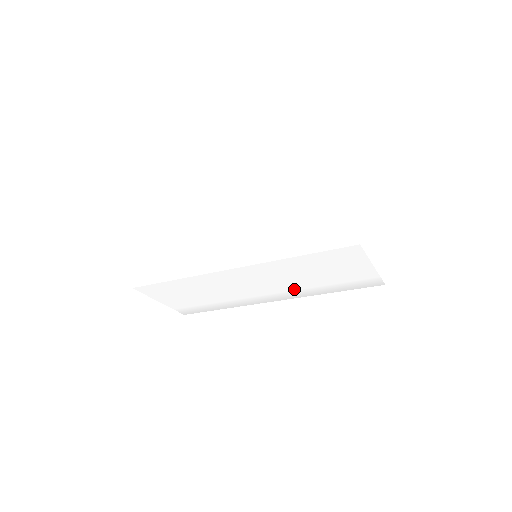
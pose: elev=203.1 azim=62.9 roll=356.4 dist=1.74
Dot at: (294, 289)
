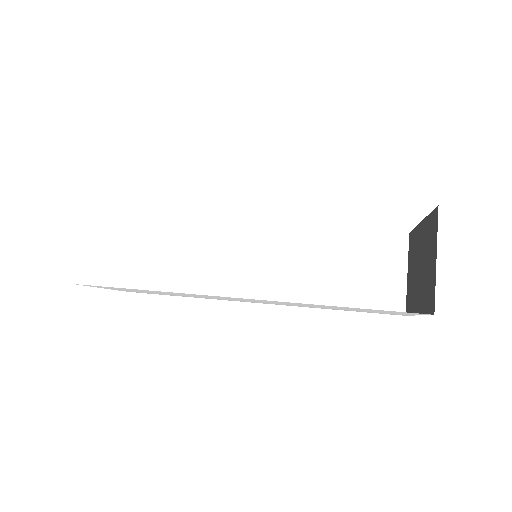
Dot at: occluded
